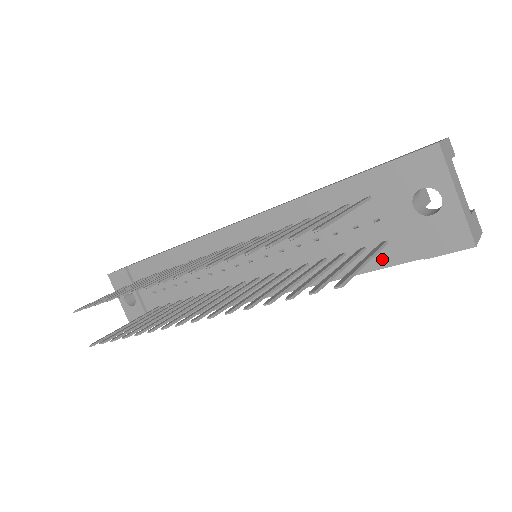
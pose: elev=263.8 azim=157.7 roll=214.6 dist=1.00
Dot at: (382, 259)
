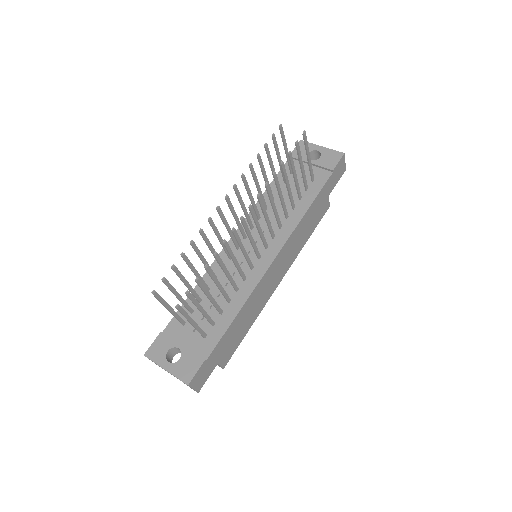
Dot at: (318, 186)
